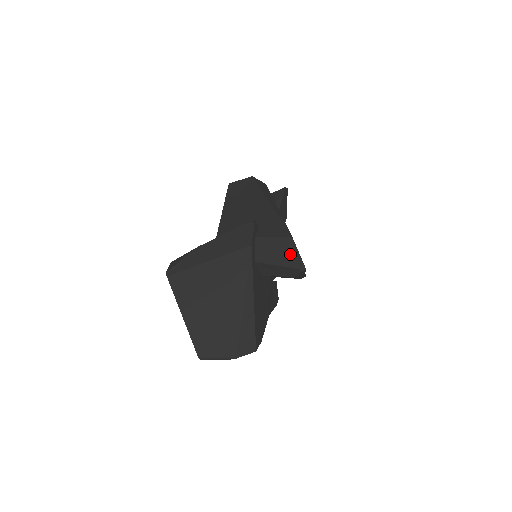
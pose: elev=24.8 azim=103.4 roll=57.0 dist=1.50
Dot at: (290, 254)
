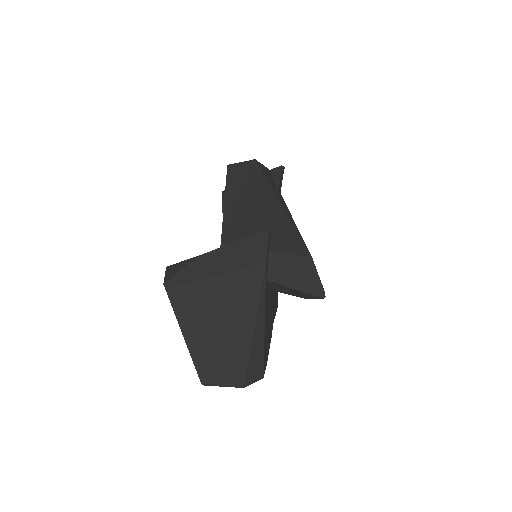
Dot at: (309, 278)
